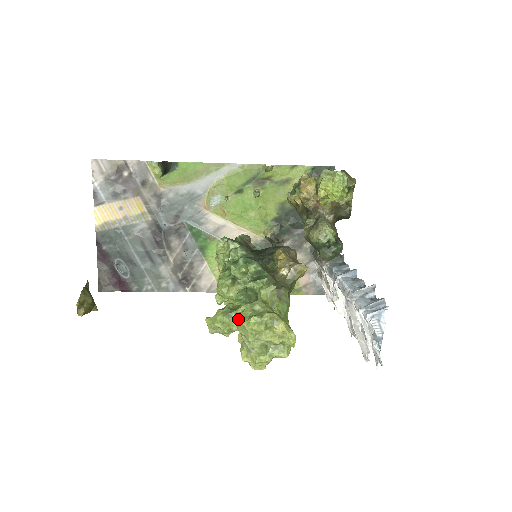
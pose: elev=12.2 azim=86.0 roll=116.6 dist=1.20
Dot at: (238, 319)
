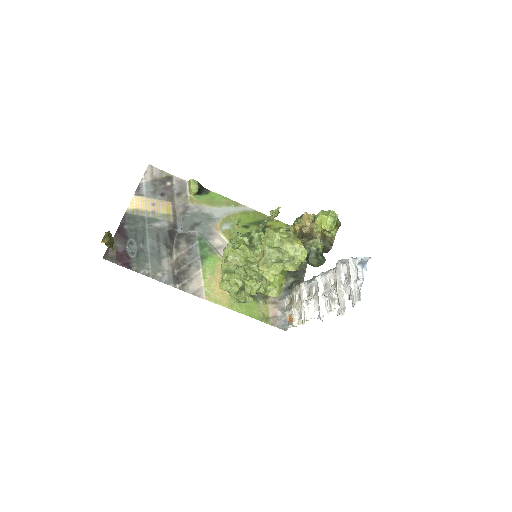
Dot at: (269, 230)
